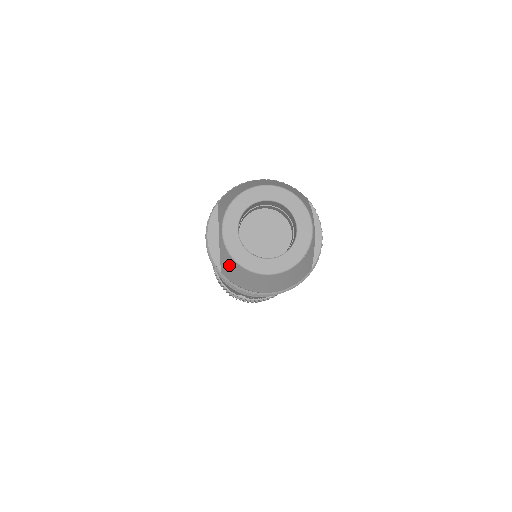
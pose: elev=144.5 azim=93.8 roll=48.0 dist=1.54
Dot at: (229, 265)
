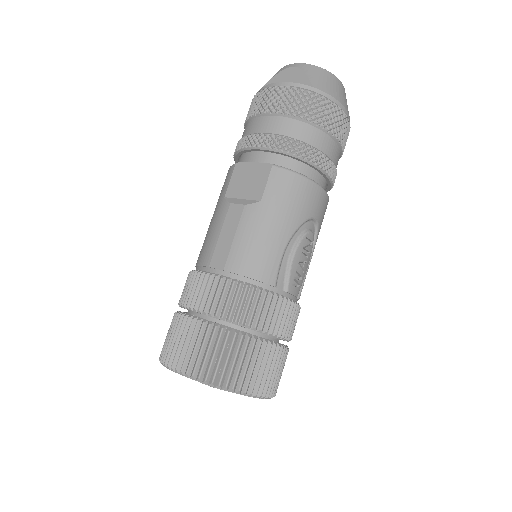
Dot at: (318, 74)
